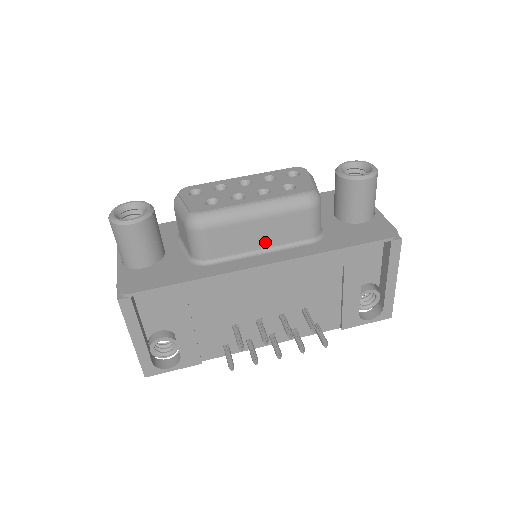
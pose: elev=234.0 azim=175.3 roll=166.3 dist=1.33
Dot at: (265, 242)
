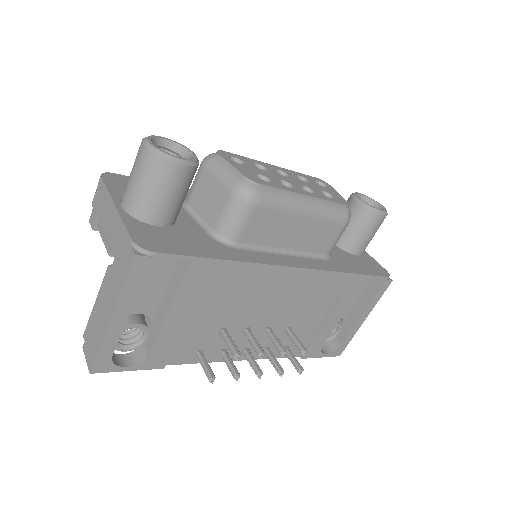
Dot at: (293, 243)
